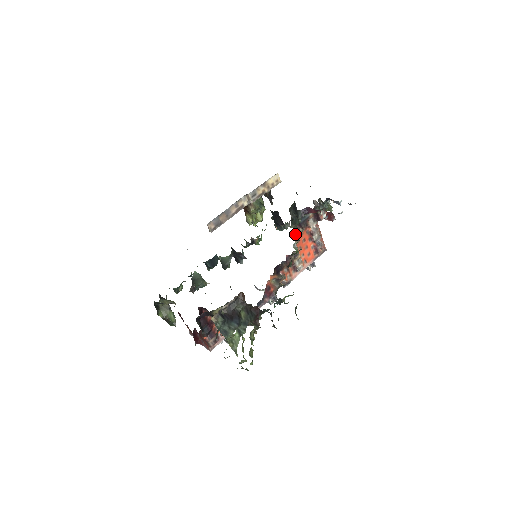
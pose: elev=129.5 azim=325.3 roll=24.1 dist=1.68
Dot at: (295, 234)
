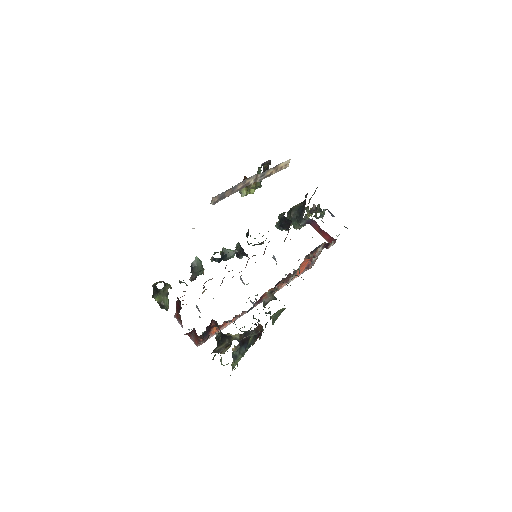
Dot at: (305, 258)
